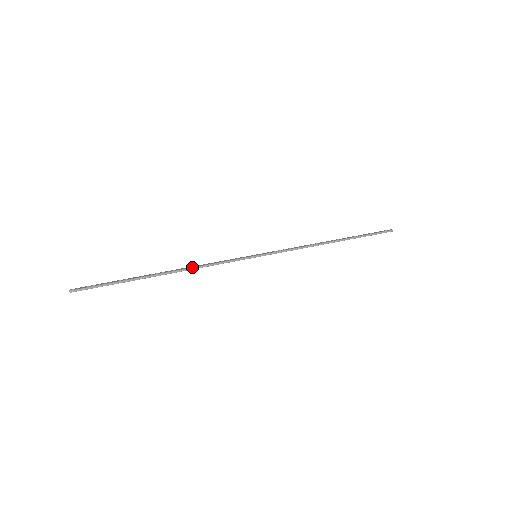
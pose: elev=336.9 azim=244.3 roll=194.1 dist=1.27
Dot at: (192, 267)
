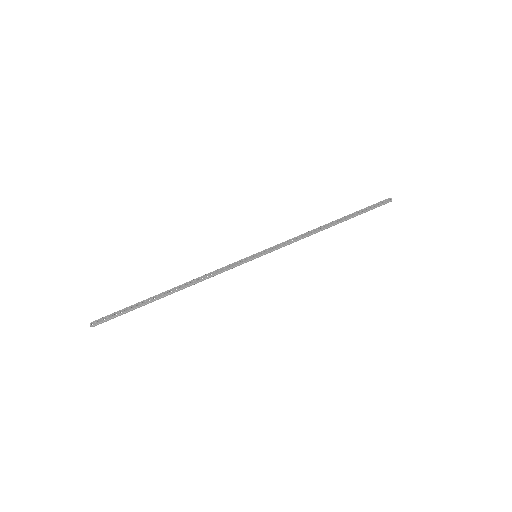
Dot at: (197, 282)
